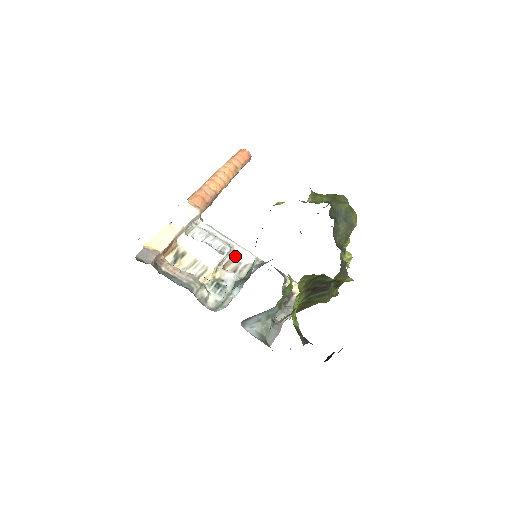
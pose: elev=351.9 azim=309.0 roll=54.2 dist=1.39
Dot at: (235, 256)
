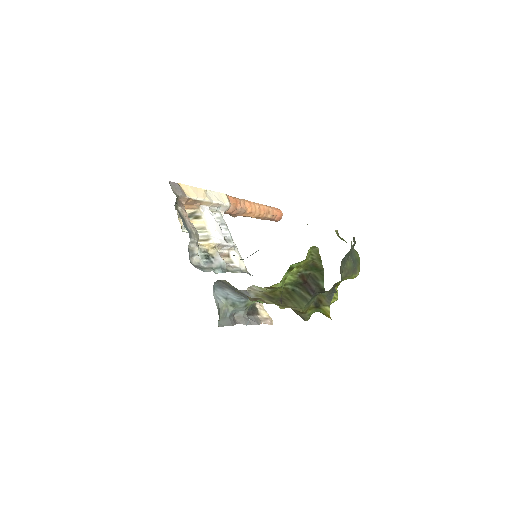
Dot at: (231, 255)
